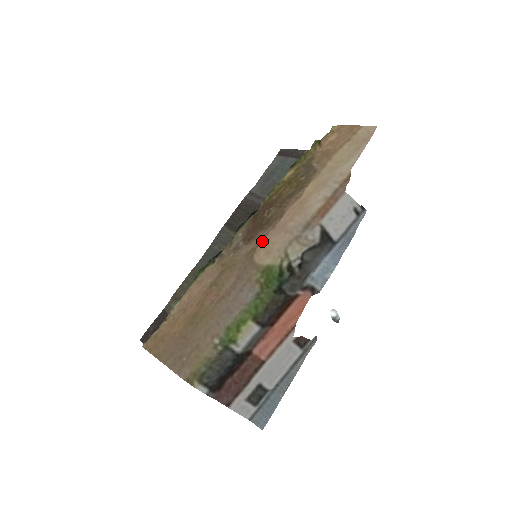
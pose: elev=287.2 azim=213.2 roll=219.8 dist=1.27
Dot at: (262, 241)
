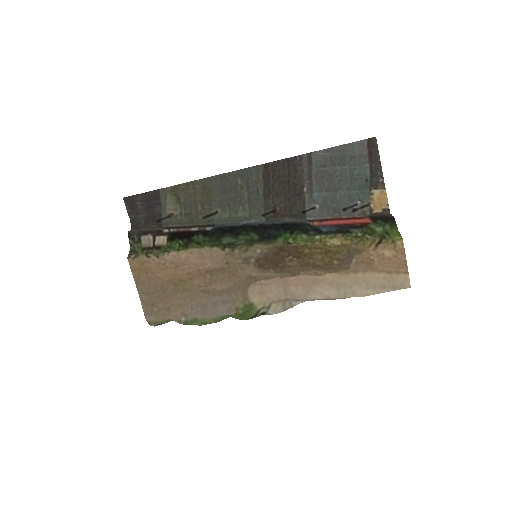
Dot at: (266, 280)
